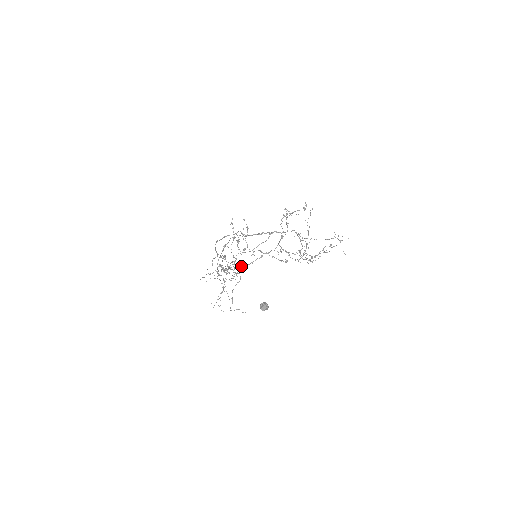
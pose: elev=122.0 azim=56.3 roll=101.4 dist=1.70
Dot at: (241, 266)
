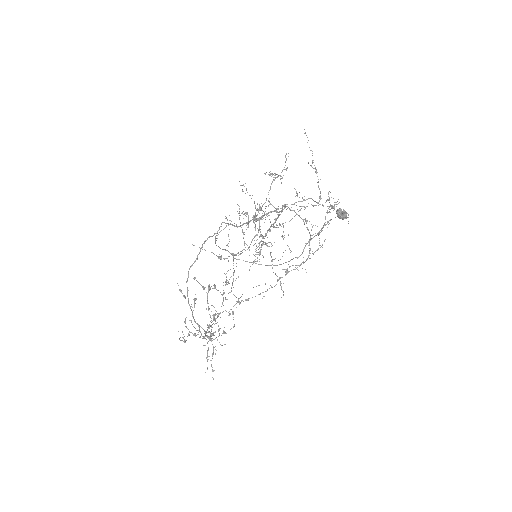
Dot at: (224, 331)
